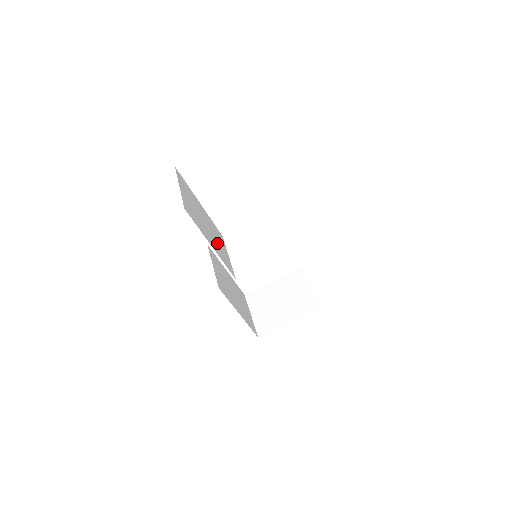
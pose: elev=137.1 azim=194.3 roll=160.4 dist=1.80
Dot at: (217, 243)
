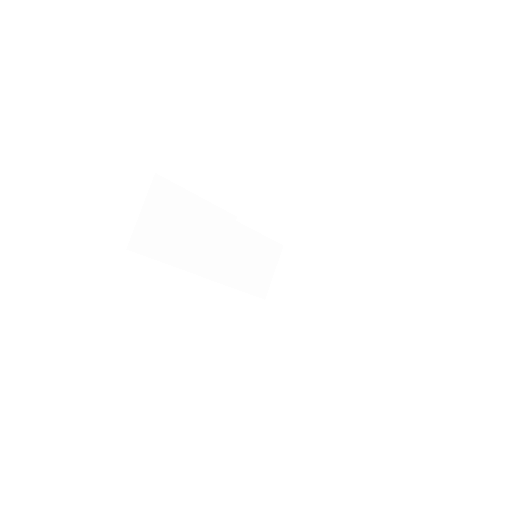
Dot at: (201, 246)
